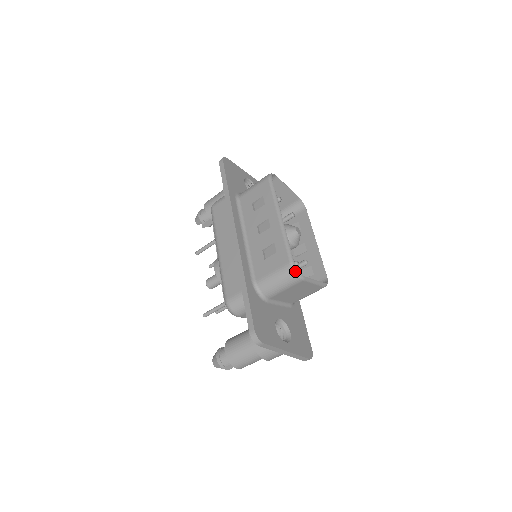
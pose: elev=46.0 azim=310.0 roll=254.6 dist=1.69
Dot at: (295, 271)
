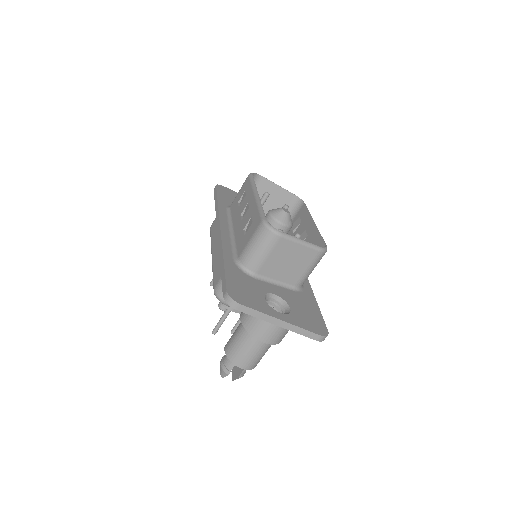
Dot at: (268, 227)
